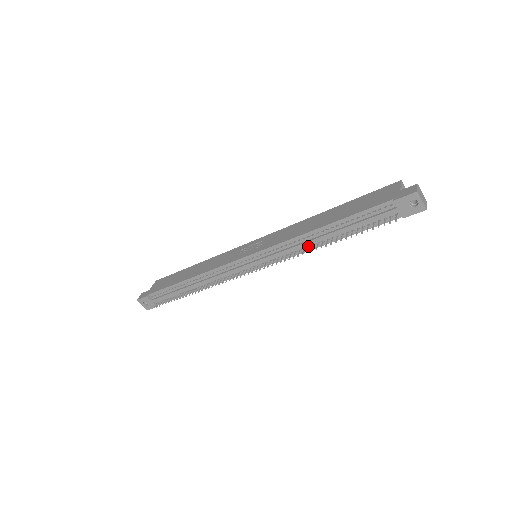
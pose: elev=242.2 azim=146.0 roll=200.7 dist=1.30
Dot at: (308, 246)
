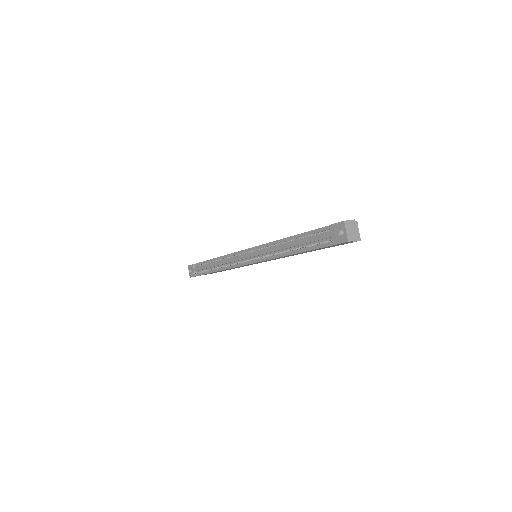
Dot at: (279, 254)
